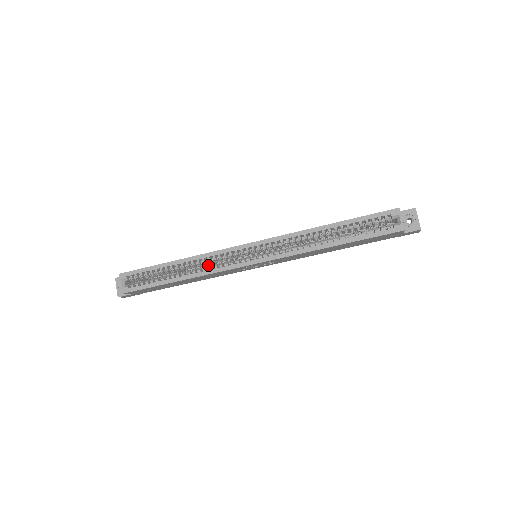
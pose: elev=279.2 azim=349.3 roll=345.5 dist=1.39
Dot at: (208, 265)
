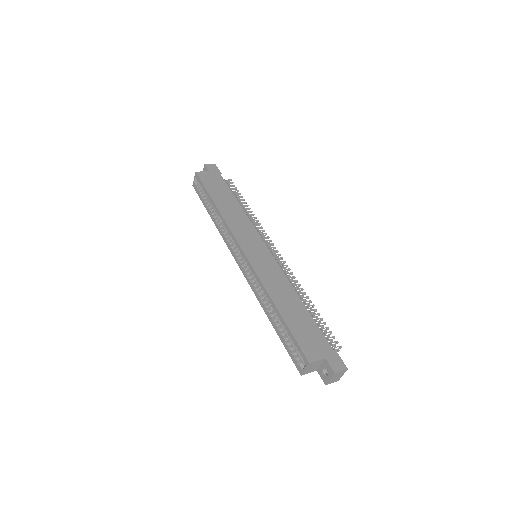
Dot at: occluded
